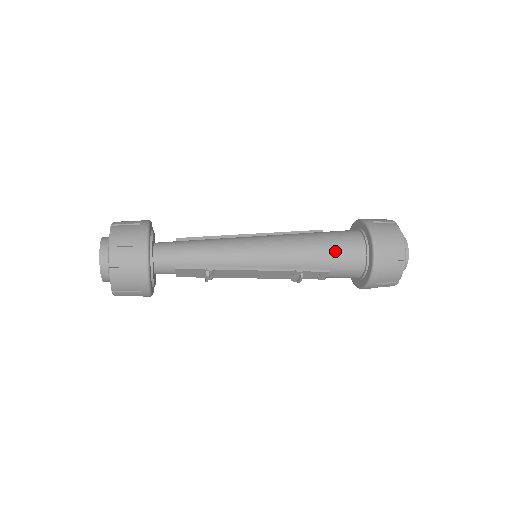
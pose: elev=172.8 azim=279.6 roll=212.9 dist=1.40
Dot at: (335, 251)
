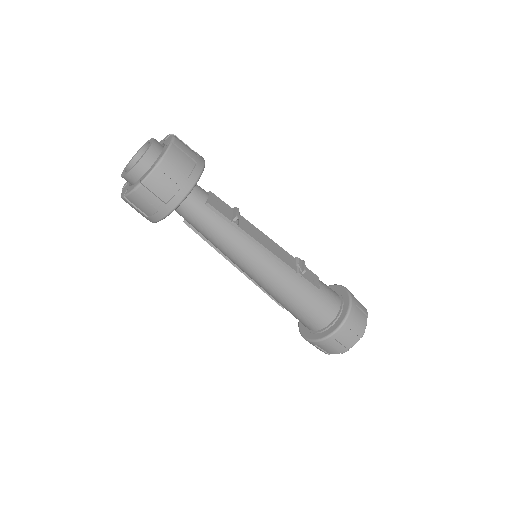
Dot at: occluded
